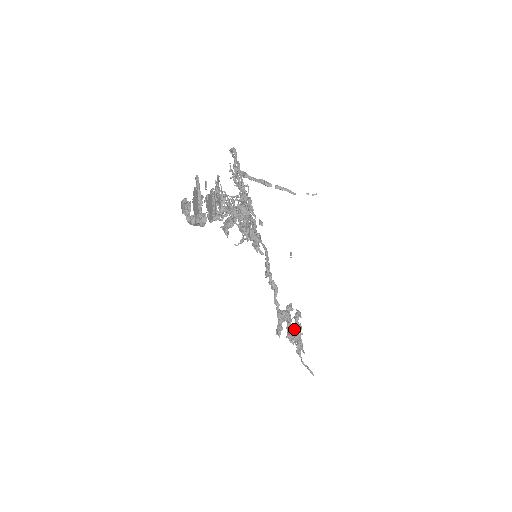
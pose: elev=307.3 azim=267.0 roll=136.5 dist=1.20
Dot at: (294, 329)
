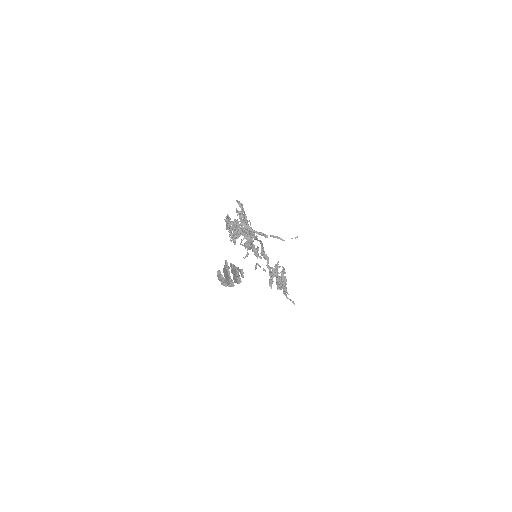
Dot at: (281, 282)
